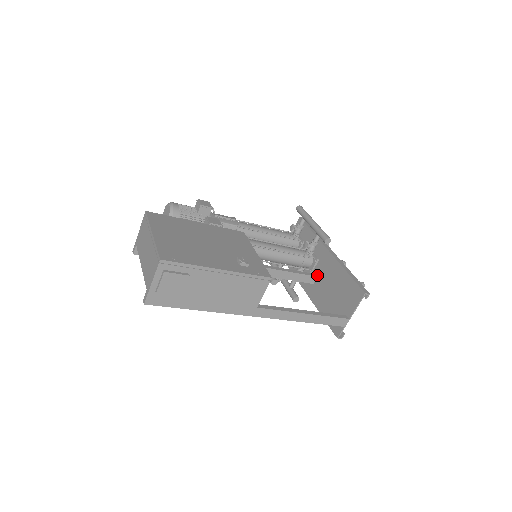
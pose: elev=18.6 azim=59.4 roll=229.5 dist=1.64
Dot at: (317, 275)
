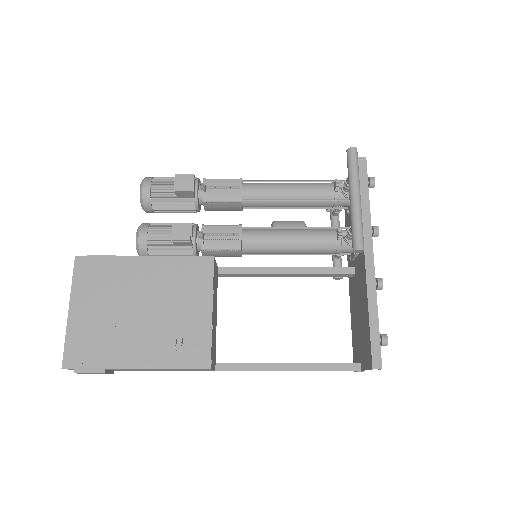
Dot at: (355, 272)
